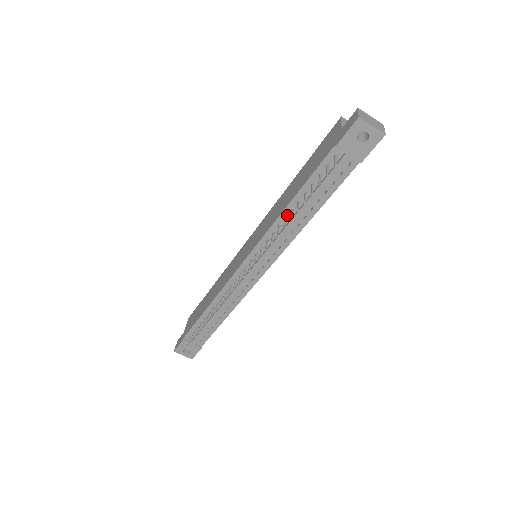
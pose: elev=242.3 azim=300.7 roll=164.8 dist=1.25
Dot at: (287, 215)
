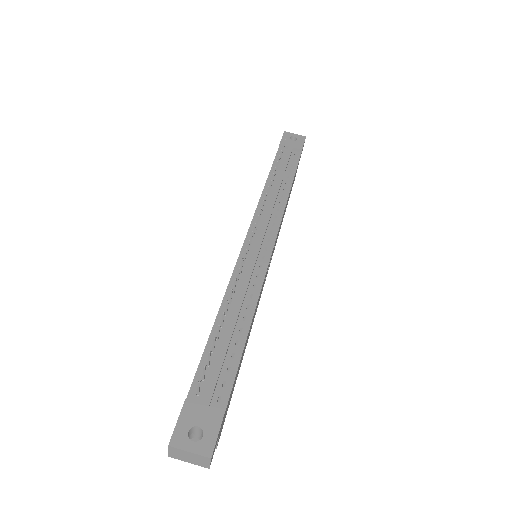
Dot at: (269, 190)
